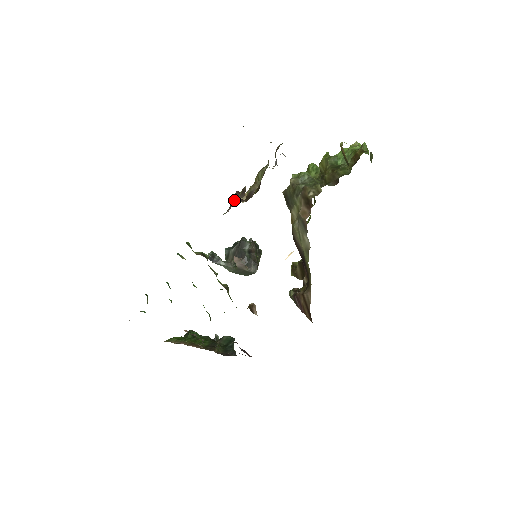
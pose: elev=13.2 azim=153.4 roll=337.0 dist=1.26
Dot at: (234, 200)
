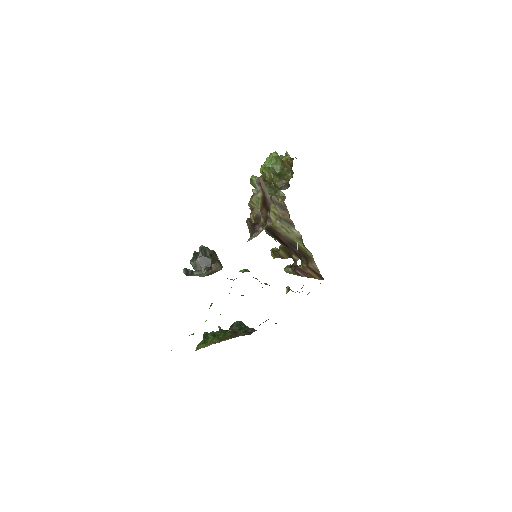
Dot at: occluded
